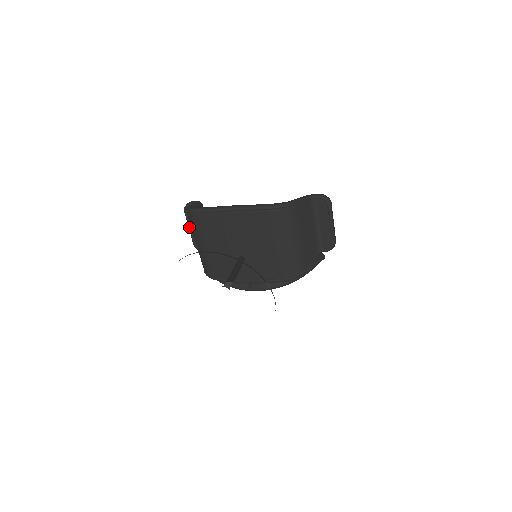
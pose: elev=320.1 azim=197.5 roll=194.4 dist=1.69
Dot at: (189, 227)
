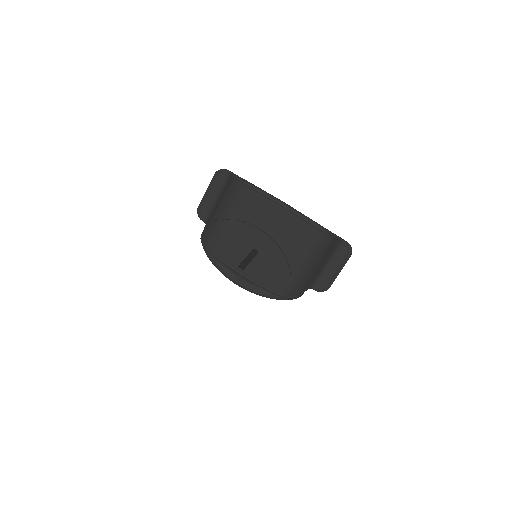
Dot at: (208, 190)
